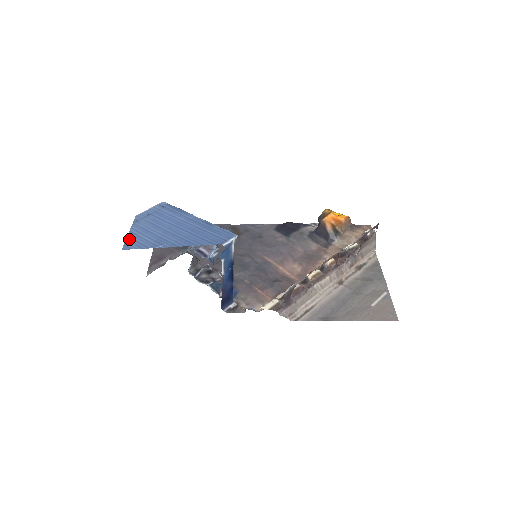
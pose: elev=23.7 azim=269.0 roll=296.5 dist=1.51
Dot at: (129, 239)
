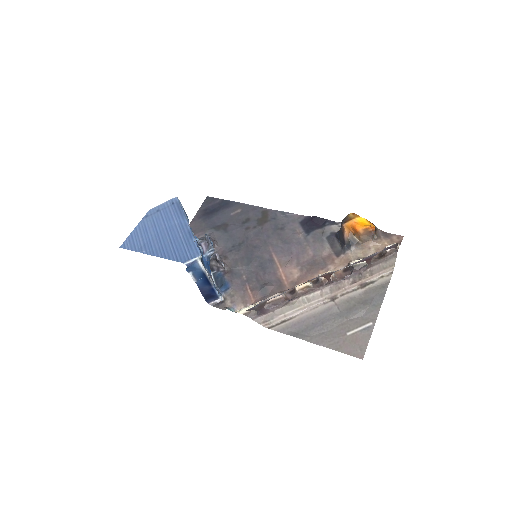
Dot at: (130, 237)
